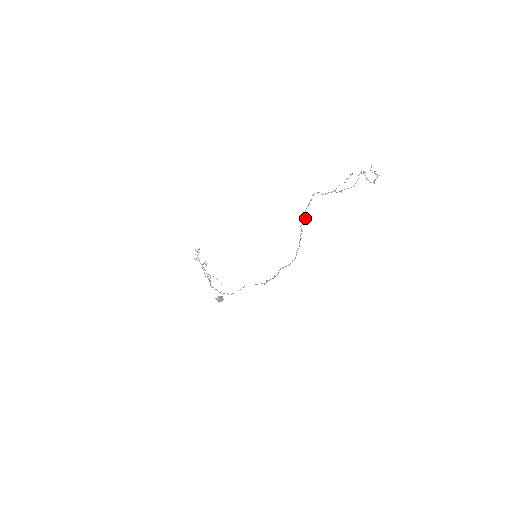
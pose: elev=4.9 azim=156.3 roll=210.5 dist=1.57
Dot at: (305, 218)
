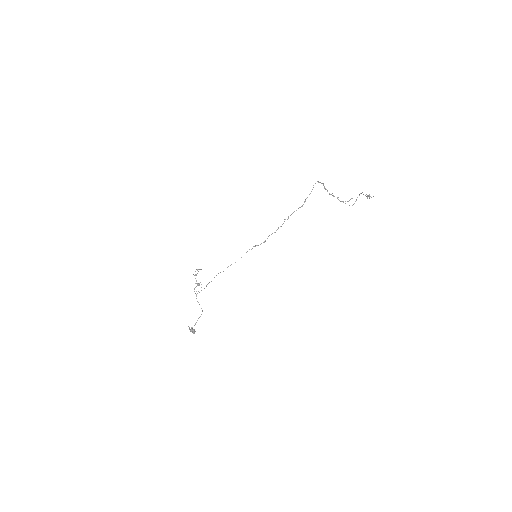
Dot at: (318, 181)
